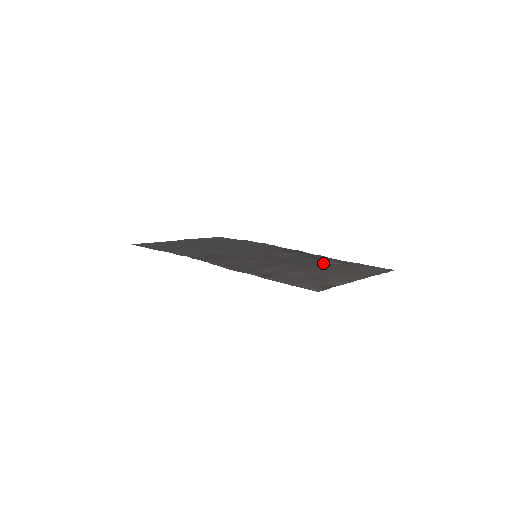
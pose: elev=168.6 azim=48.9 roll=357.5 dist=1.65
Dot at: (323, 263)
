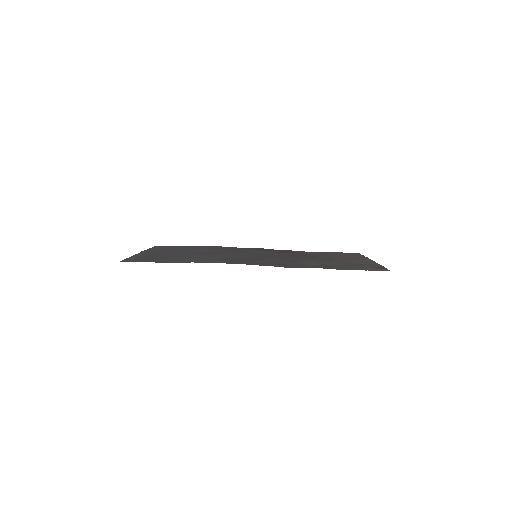
Dot at: occluded
